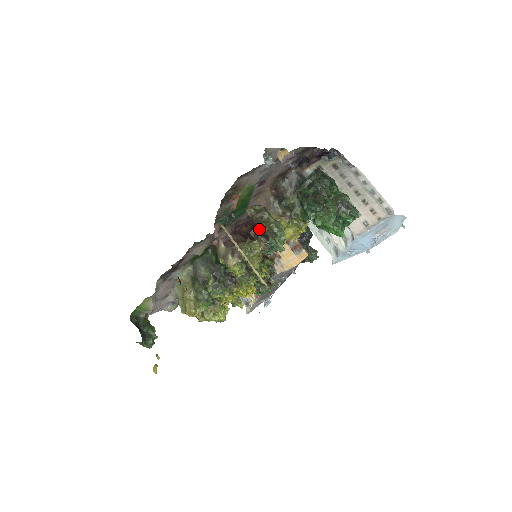
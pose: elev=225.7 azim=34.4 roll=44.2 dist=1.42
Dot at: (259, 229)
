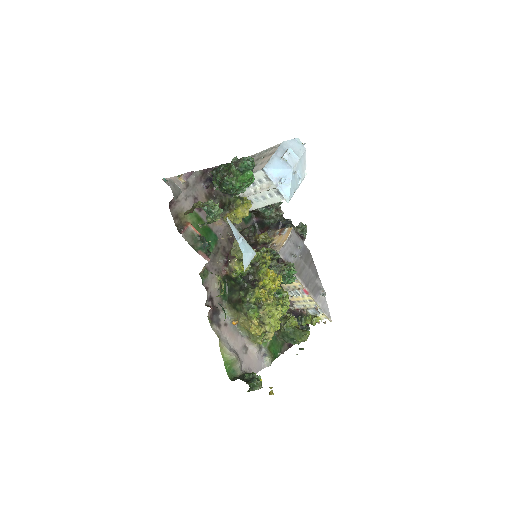
Dot at: occluded
